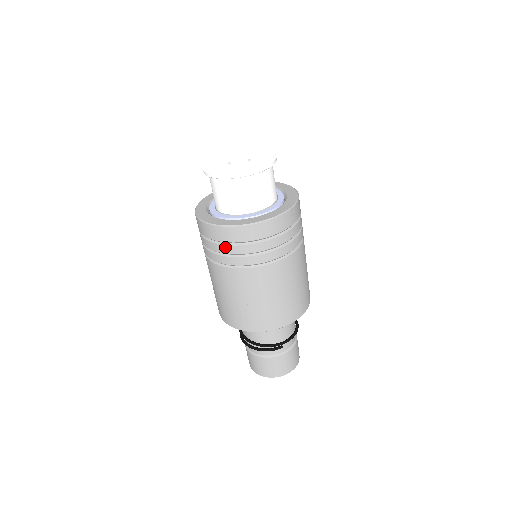
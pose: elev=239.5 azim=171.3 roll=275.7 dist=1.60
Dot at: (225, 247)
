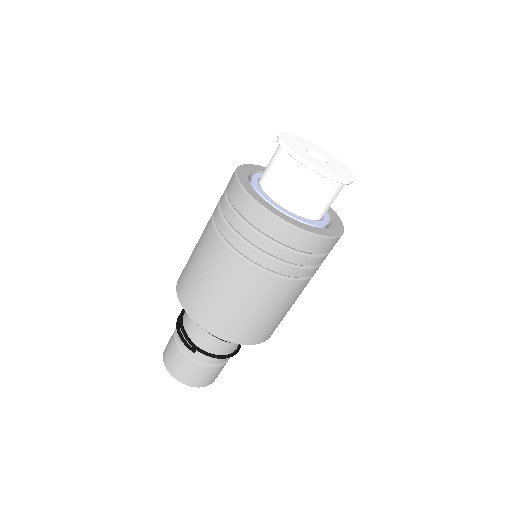
Dot at: (226, 205)
